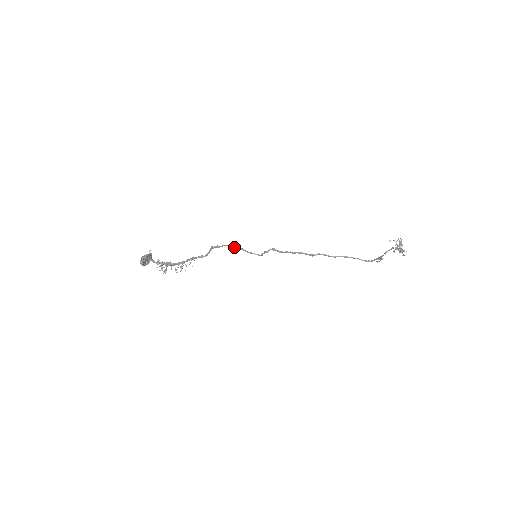
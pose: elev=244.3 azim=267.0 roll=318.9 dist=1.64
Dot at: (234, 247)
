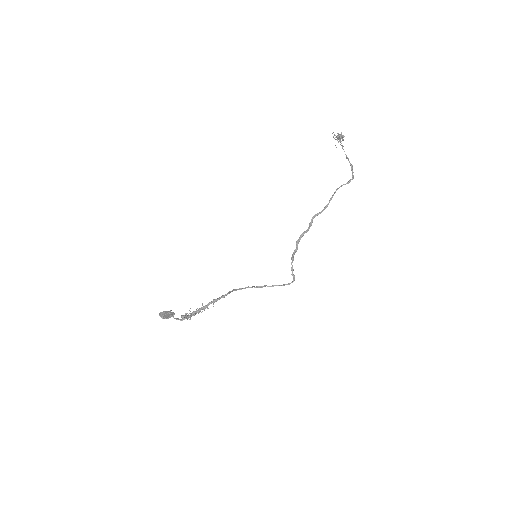
Dot at: occluded
